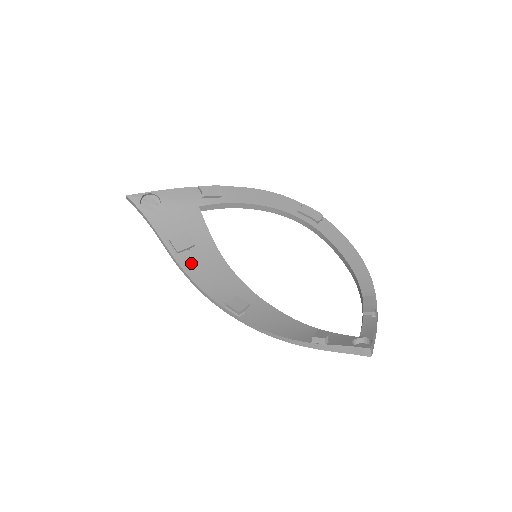
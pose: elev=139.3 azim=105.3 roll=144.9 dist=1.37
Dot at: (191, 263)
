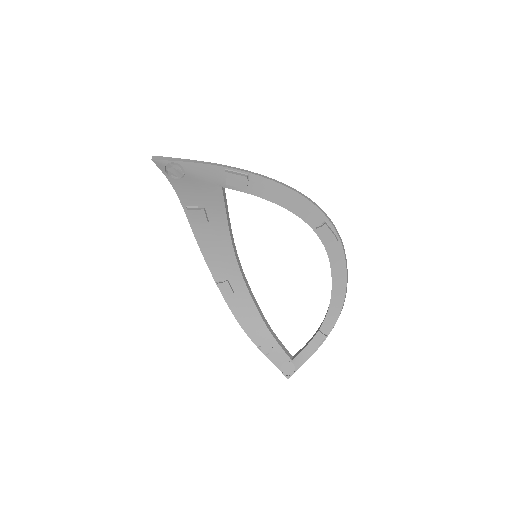
Dot at: (202, 233)
